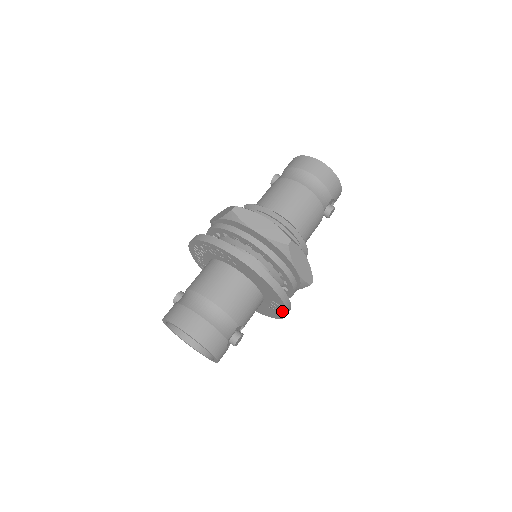
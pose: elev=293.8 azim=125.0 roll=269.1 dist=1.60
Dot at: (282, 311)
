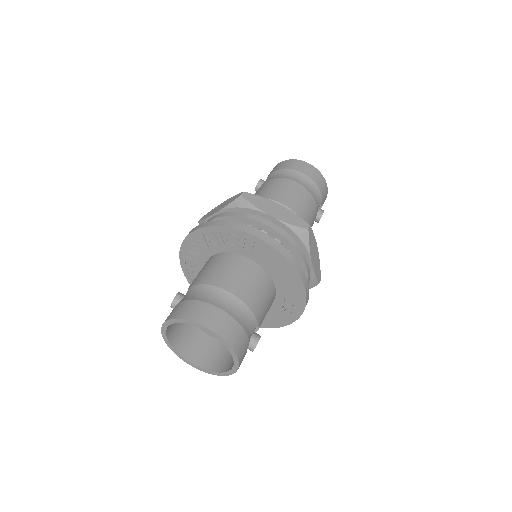
Dot at: (297, 310)
